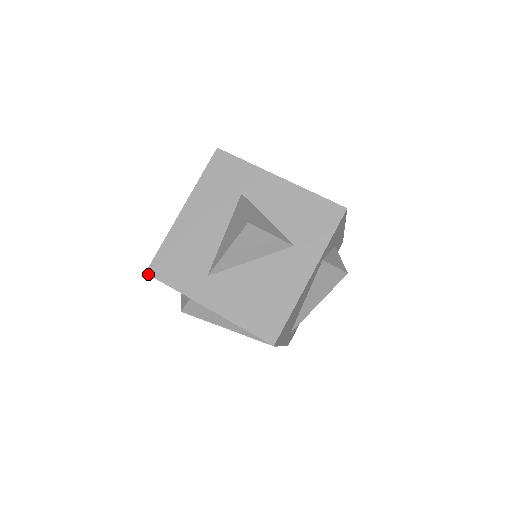
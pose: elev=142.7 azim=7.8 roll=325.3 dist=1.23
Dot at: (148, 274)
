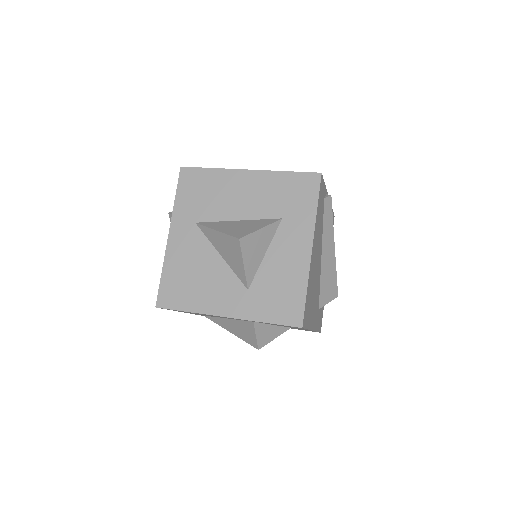
Dot at: (180, 170)
